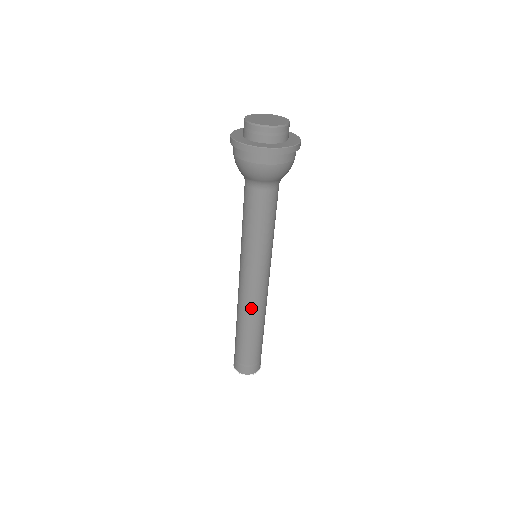
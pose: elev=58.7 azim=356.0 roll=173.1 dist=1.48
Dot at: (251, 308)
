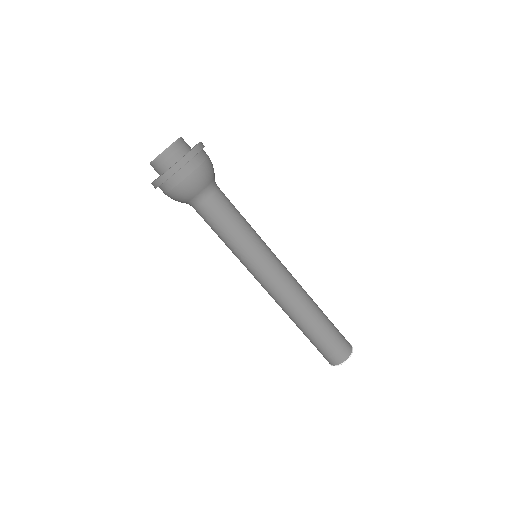
Dot at: (298, 291)
